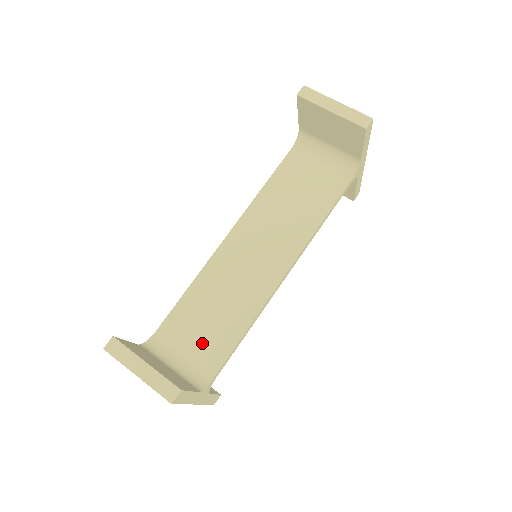
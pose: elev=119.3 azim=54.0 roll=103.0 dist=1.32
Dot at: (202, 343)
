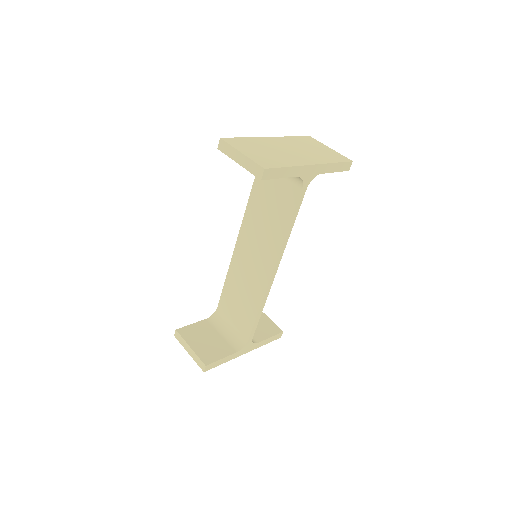
Dot at: (239, 317)
